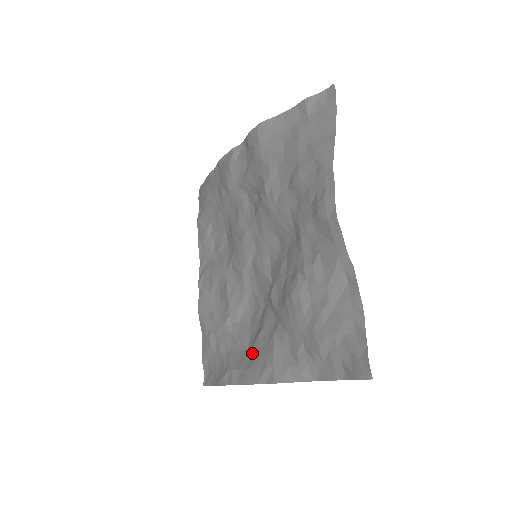
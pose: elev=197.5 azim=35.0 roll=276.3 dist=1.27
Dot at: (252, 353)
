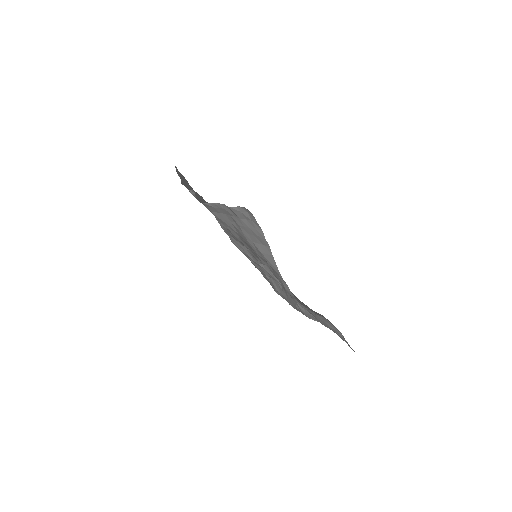
Dot at: (285, 292)
